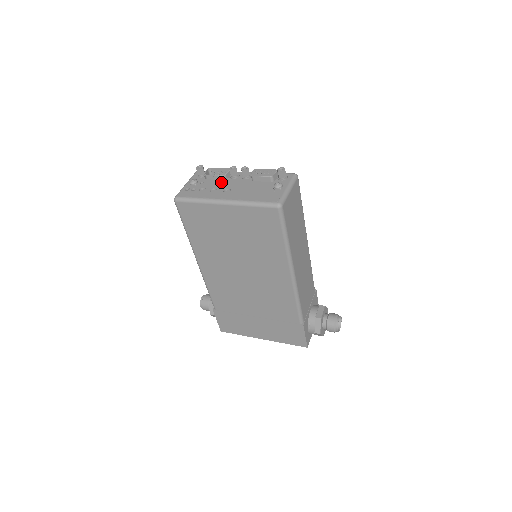
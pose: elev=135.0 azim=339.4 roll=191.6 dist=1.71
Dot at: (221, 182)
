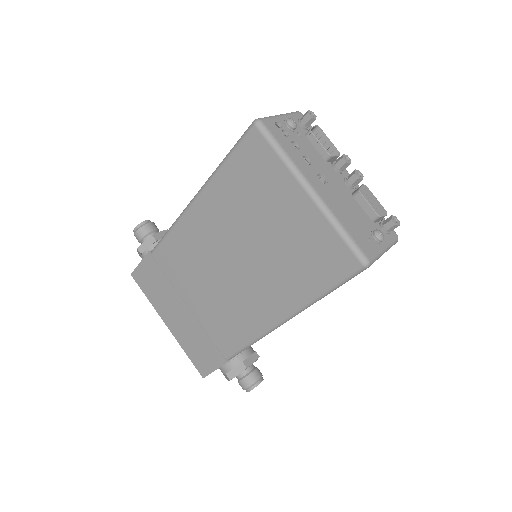
Dot at: (320, 159)
